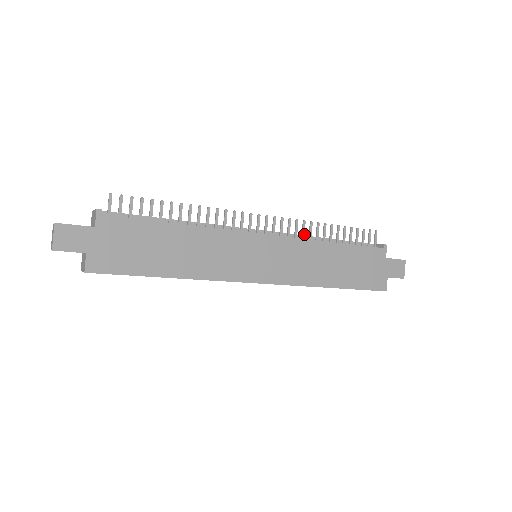
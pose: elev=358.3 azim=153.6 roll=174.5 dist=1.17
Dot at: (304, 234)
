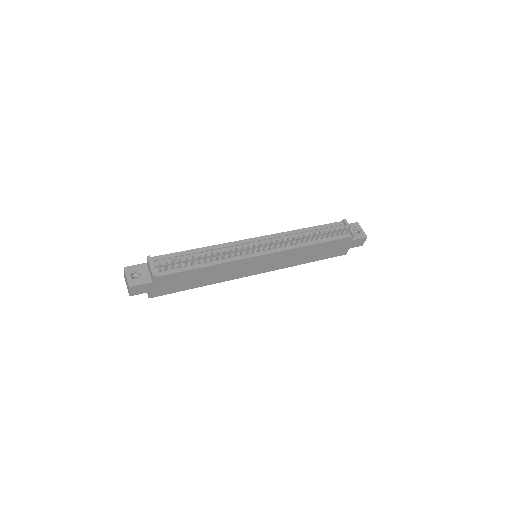
Dot at: (292, 243)
